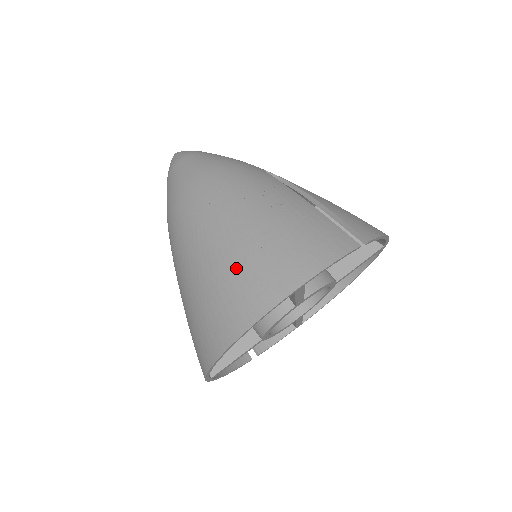
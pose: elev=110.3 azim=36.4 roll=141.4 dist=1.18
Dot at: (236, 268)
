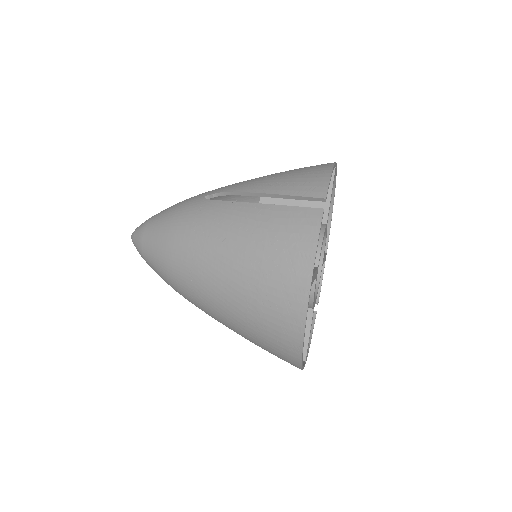
Dot at: (257, 301)
